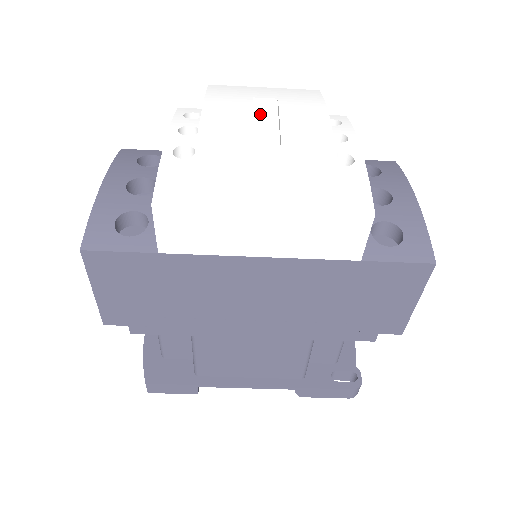
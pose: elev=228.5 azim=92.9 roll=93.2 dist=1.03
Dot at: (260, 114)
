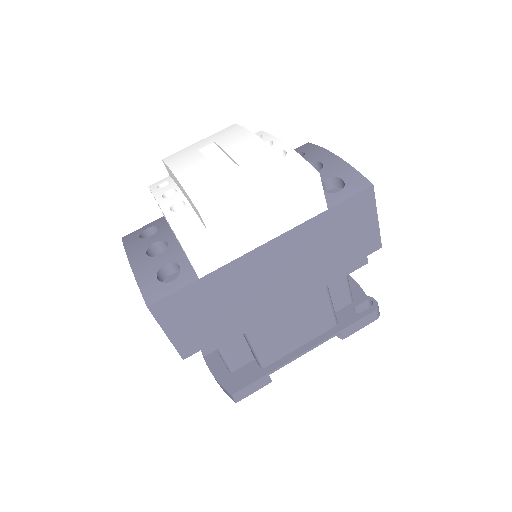
Dot at: (211, 157)
